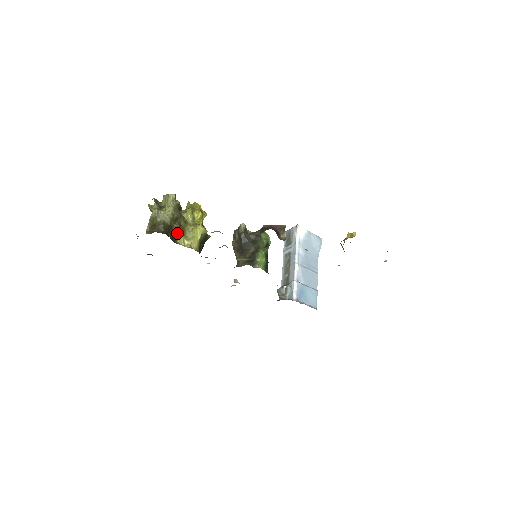
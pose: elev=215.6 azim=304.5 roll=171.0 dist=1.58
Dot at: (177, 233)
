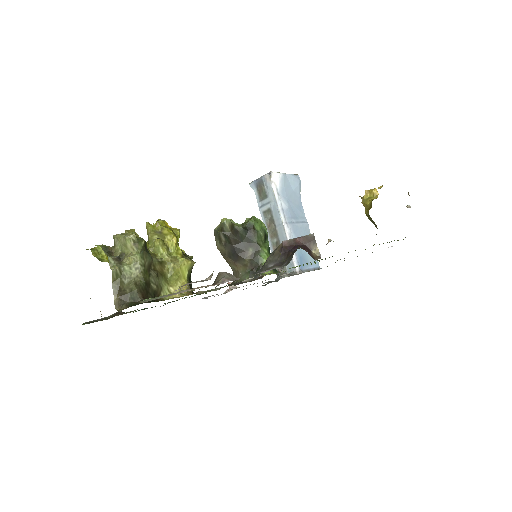
Dot at: (157, 286)
